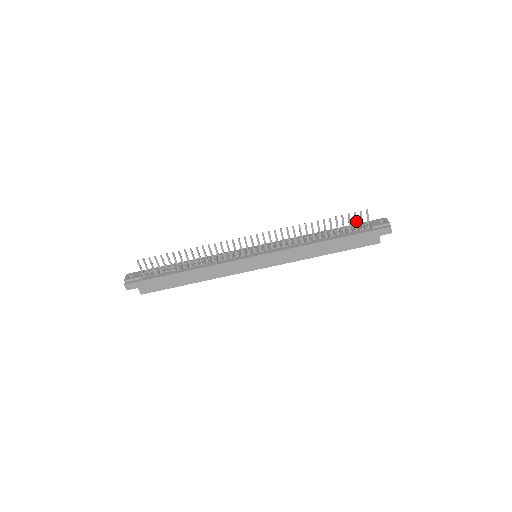
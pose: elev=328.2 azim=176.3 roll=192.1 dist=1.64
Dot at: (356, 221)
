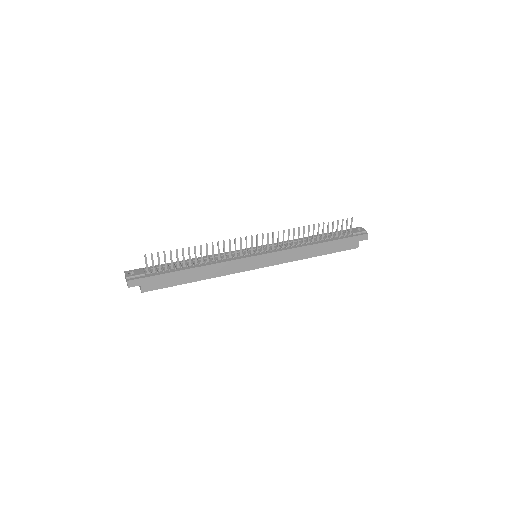
Dot at: (342, 227)
